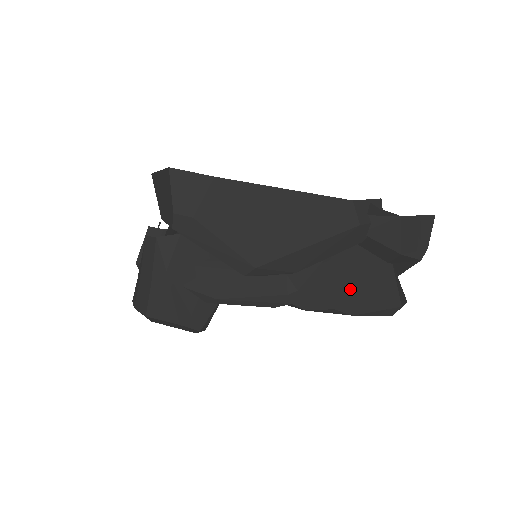
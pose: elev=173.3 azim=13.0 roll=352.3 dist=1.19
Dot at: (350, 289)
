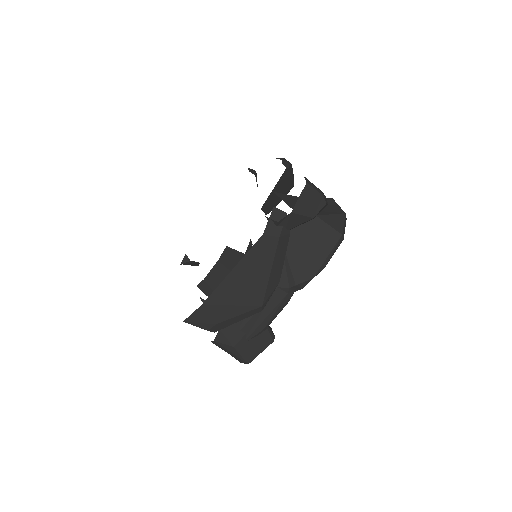
Dot at: (310, 258)
